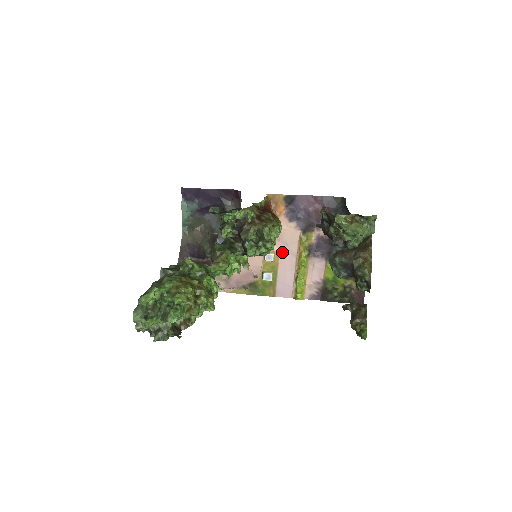
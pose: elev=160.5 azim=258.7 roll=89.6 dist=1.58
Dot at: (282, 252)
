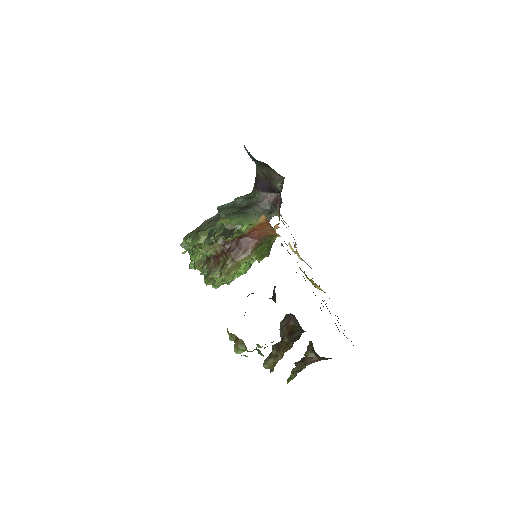
Dot at: occluded
